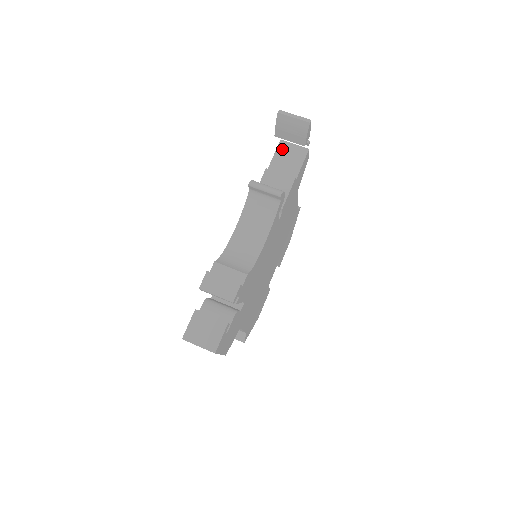
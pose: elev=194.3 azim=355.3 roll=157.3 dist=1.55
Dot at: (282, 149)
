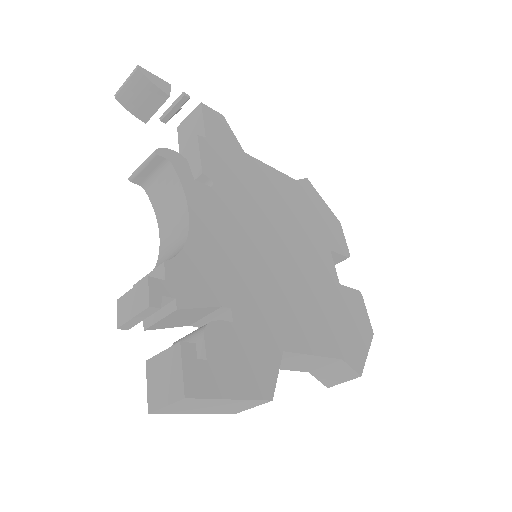
Dot at: (182, 132)
